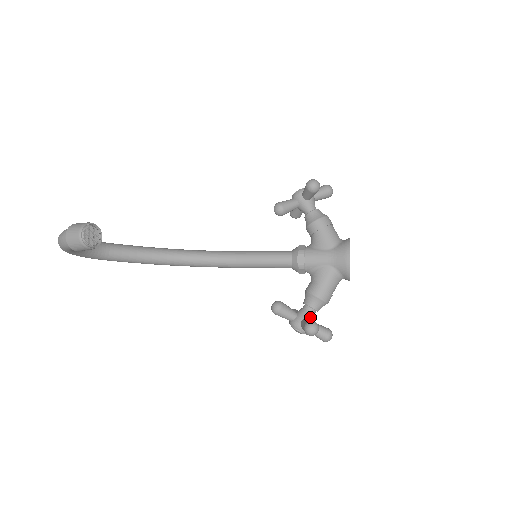
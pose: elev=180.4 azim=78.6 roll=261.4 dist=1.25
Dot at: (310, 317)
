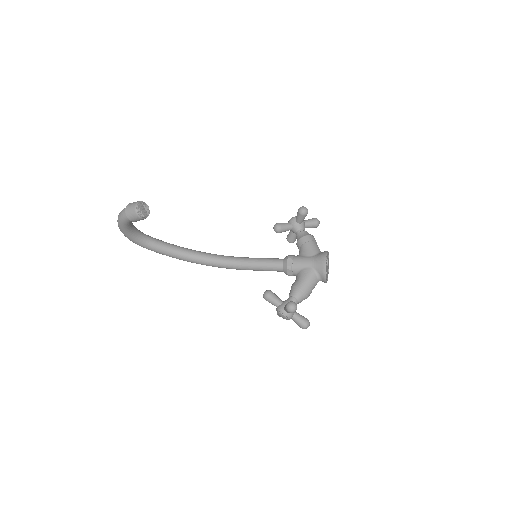
Dot at: occluded
